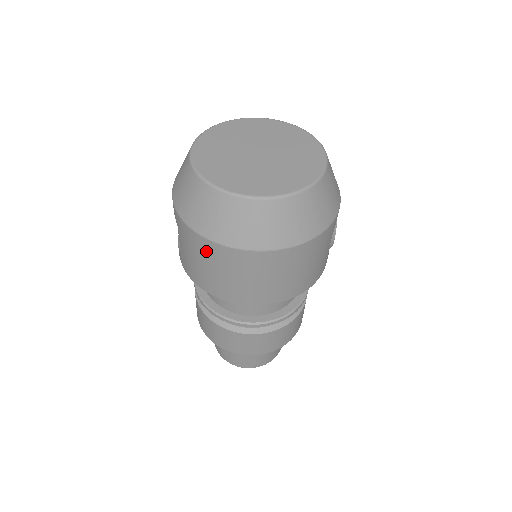
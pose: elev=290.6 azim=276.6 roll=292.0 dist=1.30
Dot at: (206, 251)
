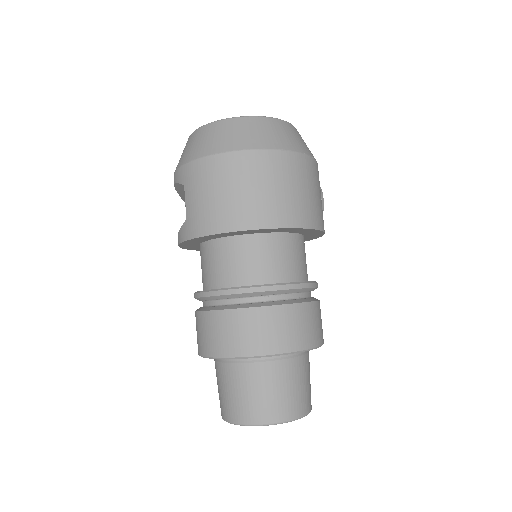
Dot at: (218, 170)
